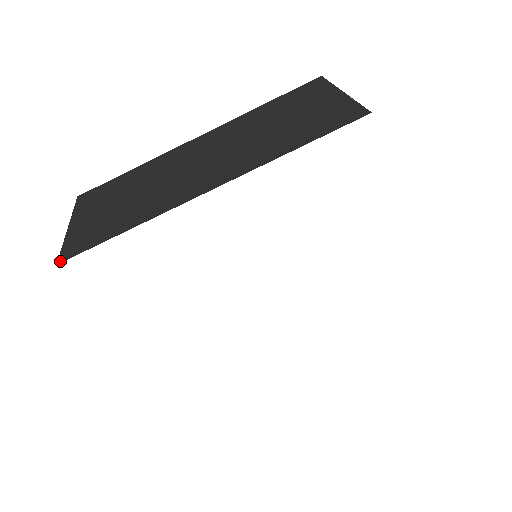
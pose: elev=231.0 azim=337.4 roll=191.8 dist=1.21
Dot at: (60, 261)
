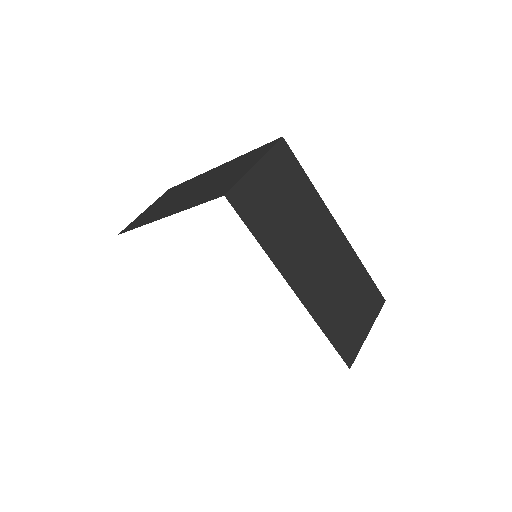
Dot at: occluded
